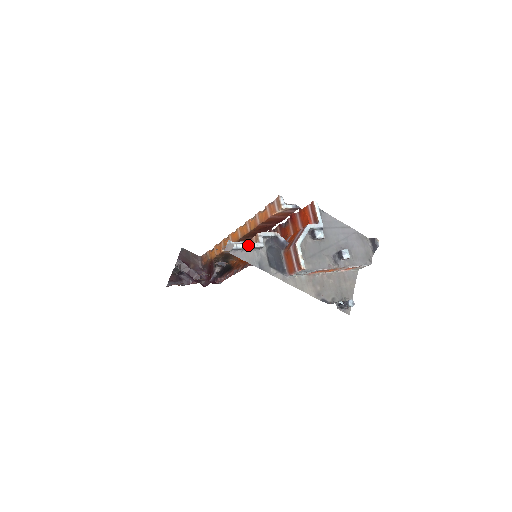
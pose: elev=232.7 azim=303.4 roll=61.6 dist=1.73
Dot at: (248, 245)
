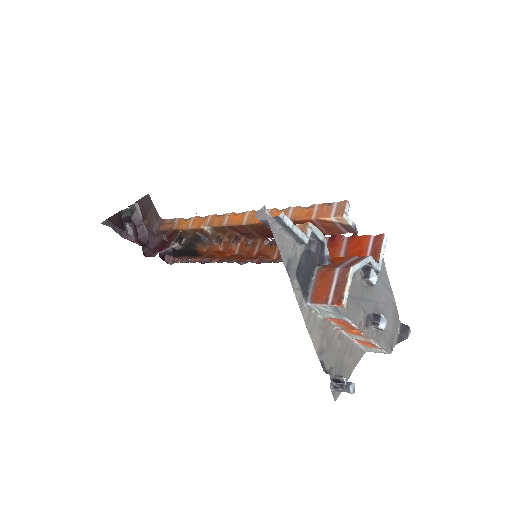
Dot at: (294, 227)
